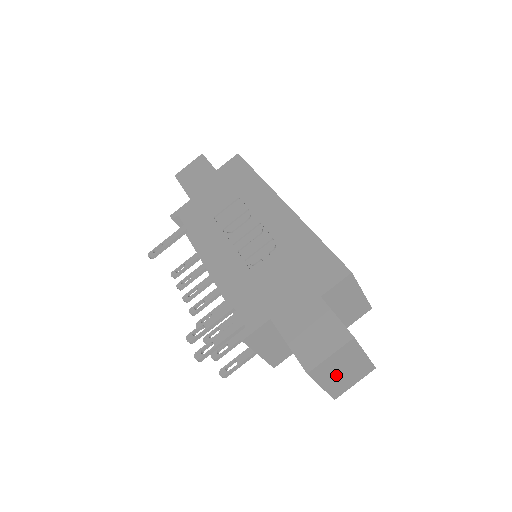
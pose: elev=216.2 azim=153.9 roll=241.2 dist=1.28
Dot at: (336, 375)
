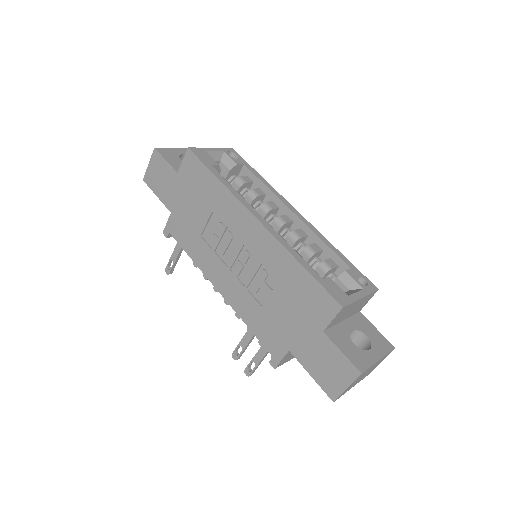
Dot at: (360, 379)
